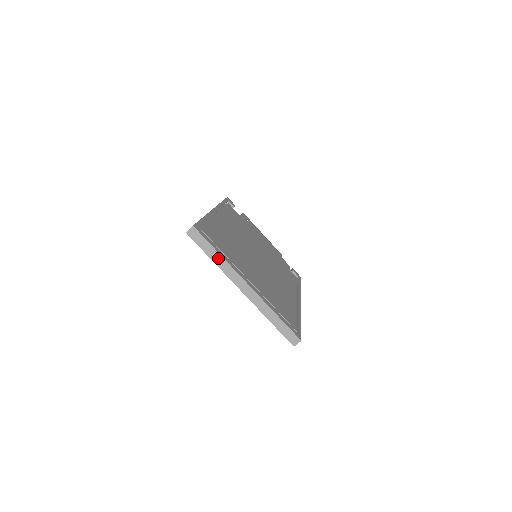
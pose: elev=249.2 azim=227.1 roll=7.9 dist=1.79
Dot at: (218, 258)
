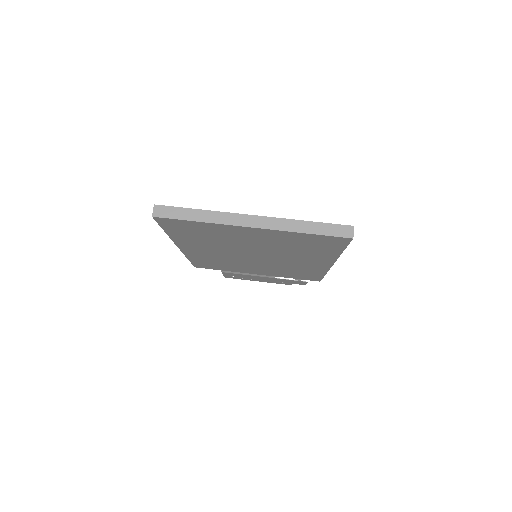
Dot at: (203, 215)
